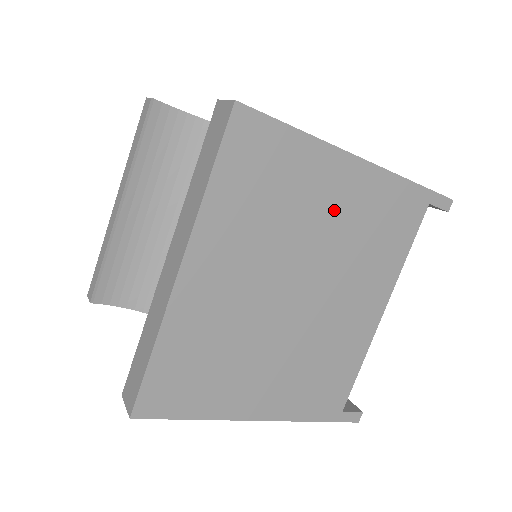
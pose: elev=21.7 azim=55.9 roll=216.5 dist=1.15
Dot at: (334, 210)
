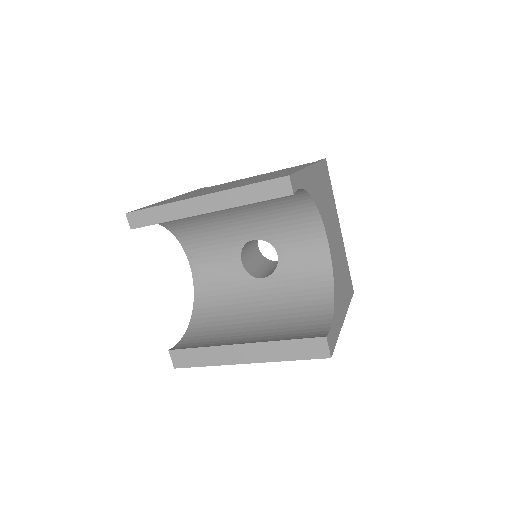
Dot at: occluded
